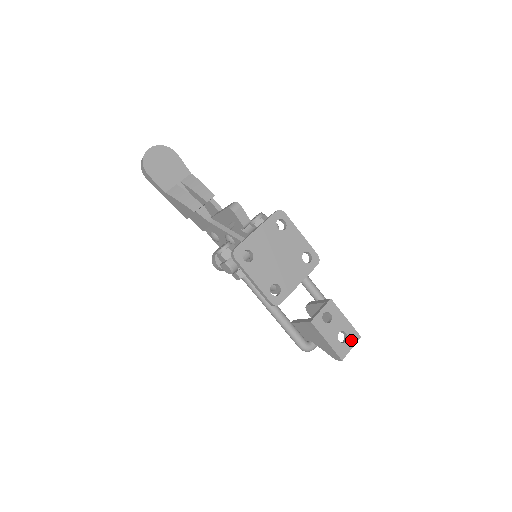
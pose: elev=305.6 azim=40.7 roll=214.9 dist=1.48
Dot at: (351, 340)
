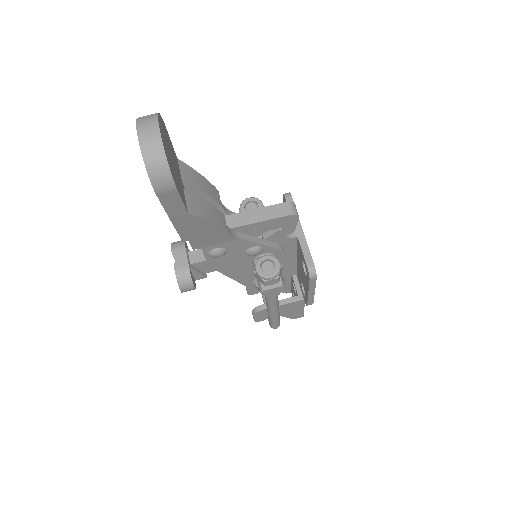
Dot at: occluded
